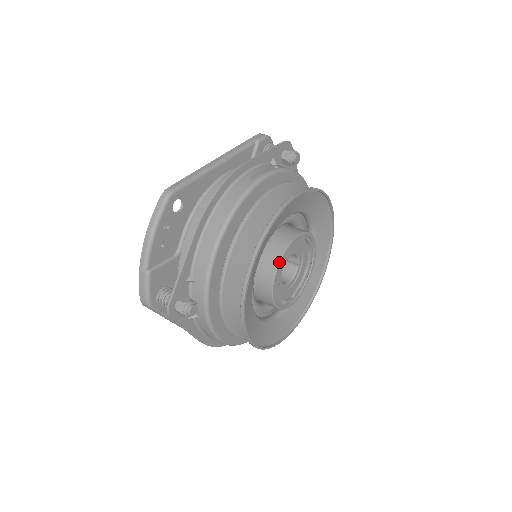
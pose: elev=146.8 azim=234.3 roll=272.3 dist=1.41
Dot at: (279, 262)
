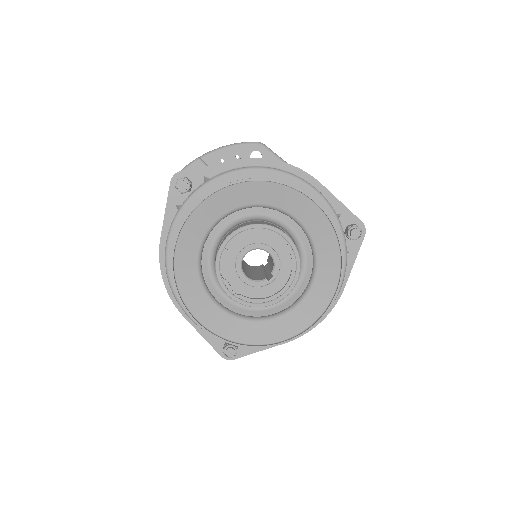
Dot at: (255, 224)
